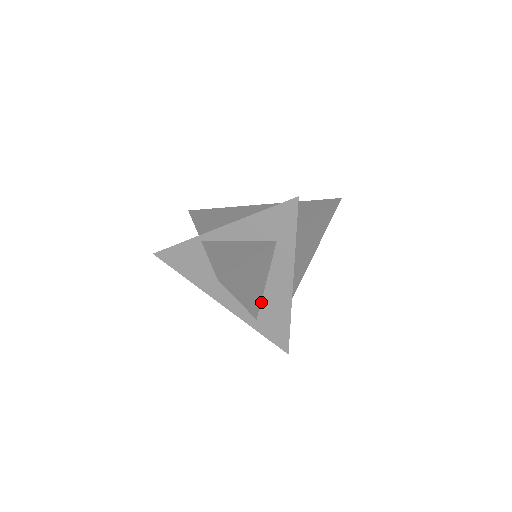
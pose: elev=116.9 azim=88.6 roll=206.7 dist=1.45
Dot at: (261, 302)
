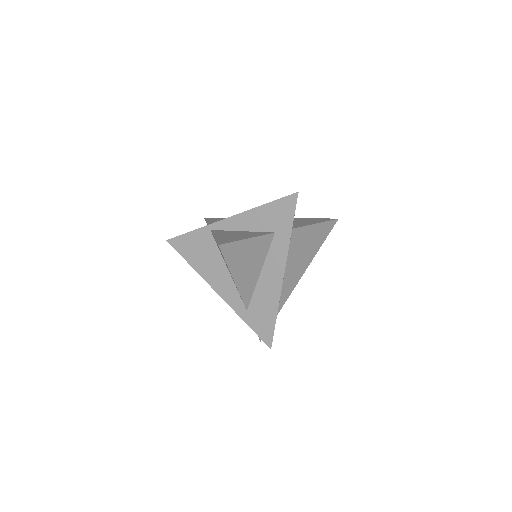
Dot at: (253, 292)
